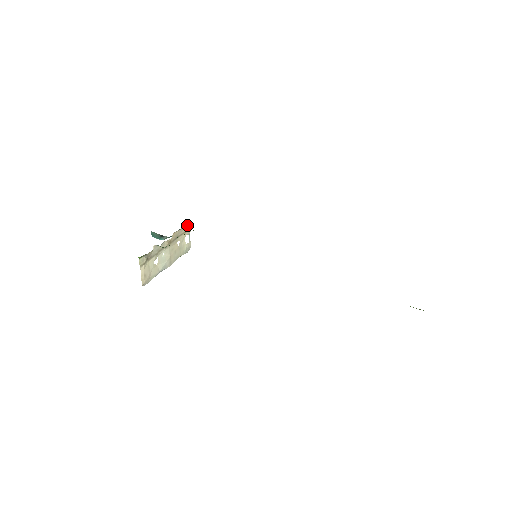
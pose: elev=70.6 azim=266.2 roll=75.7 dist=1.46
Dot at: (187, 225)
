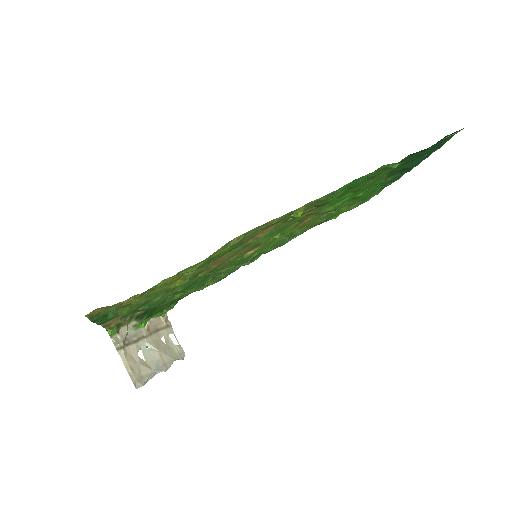
Dot at: occluded
